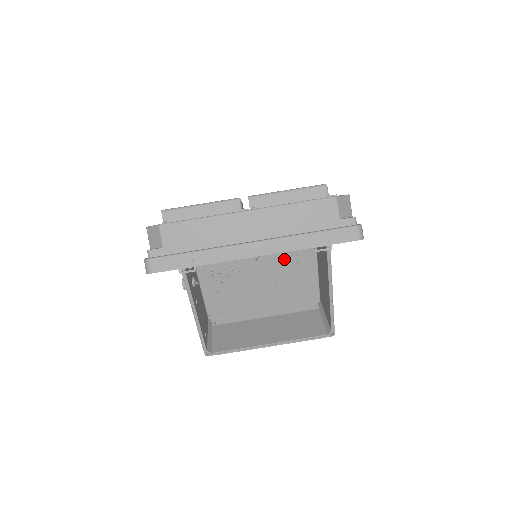
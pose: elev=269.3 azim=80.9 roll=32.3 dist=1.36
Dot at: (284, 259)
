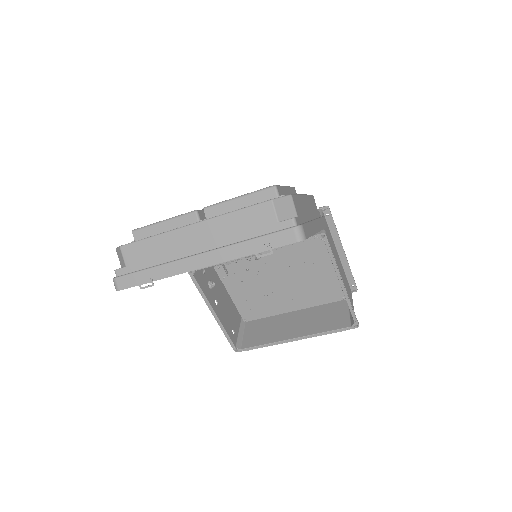
Dot at: (296, 254)
